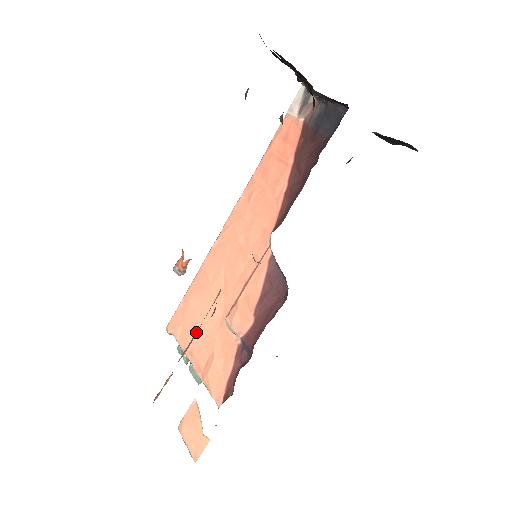
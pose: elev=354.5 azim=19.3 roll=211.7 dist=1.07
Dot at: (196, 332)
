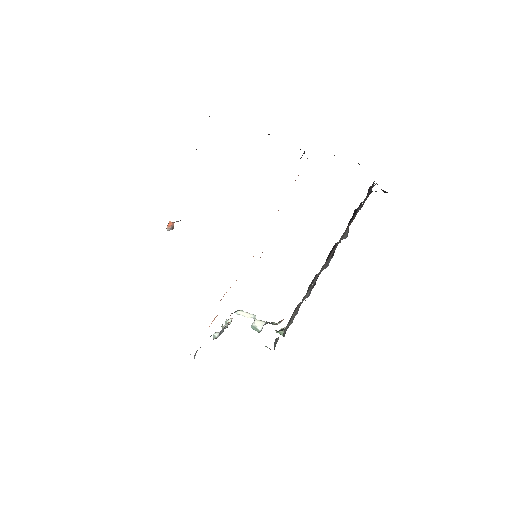
Dot at: occluded
